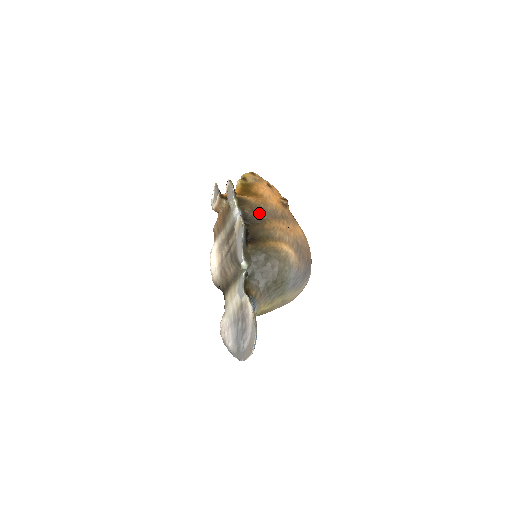
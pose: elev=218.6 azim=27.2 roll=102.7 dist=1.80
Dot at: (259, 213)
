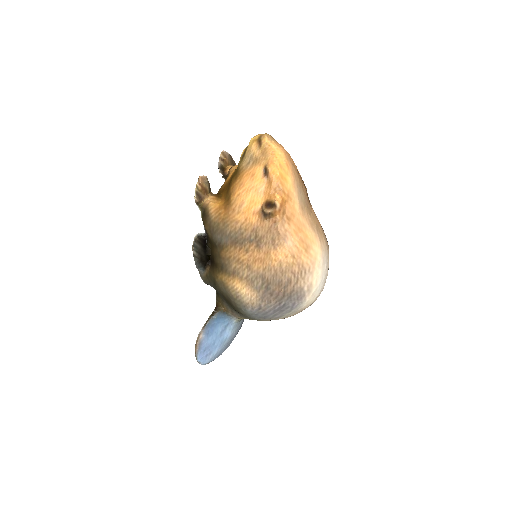
Dot at: (216, 236)
